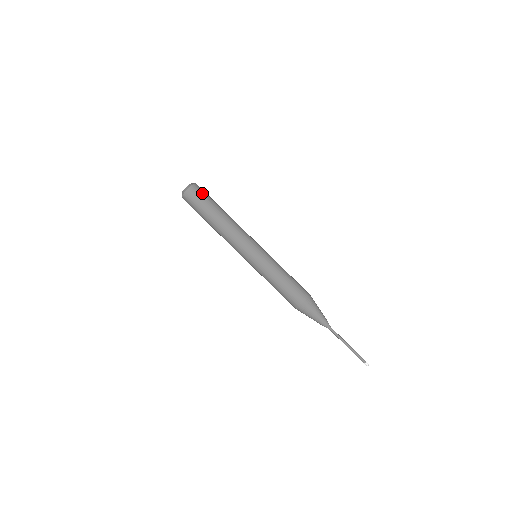
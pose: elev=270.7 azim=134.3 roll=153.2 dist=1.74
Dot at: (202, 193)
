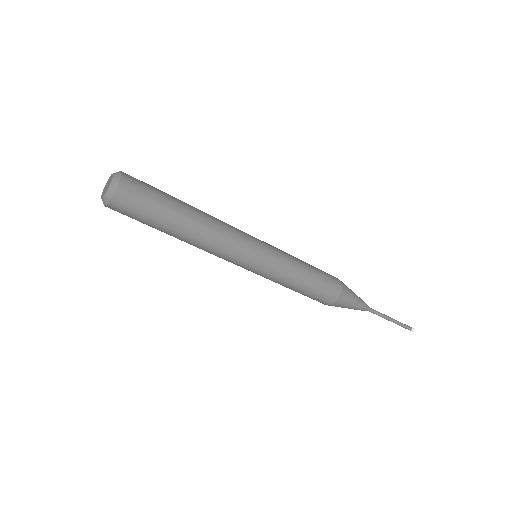
Dot at: (142, 191)
